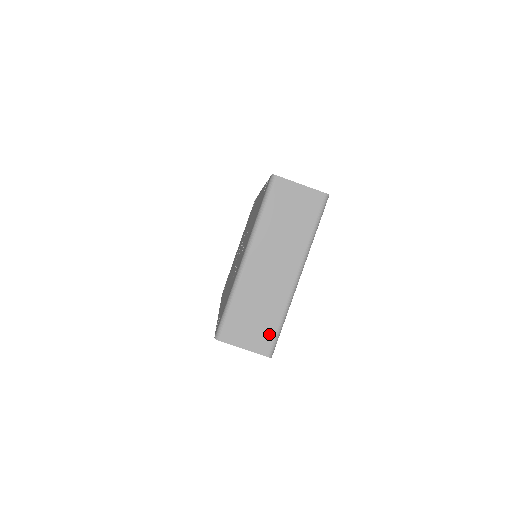
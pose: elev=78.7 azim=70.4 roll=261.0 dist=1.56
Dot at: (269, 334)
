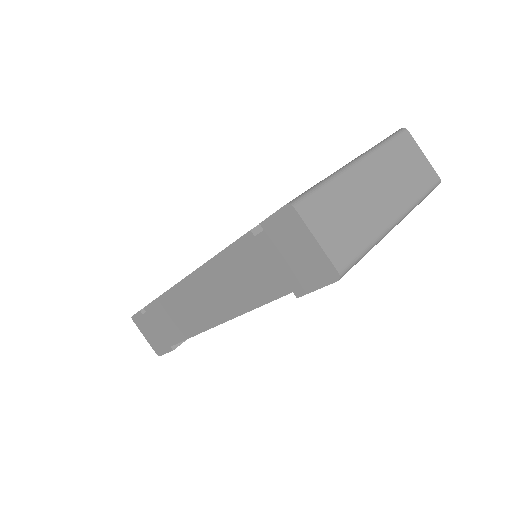
Dot at: (351, 249)
